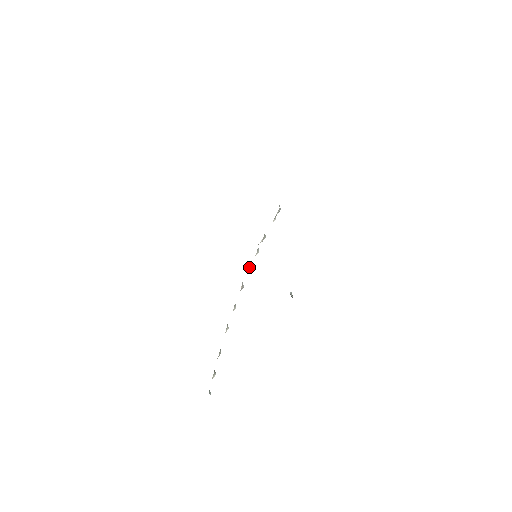
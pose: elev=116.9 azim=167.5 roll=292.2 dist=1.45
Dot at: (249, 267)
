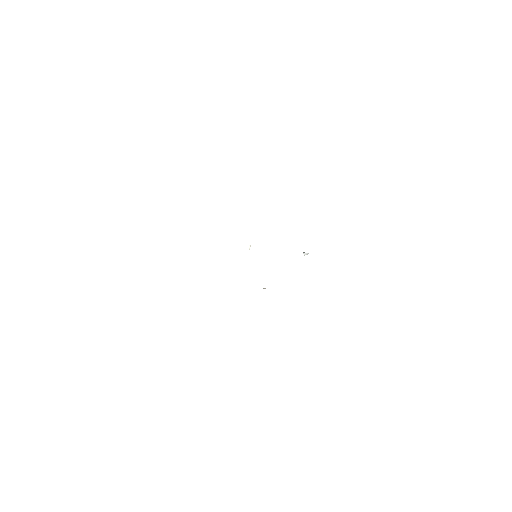
Dot at: occluded
